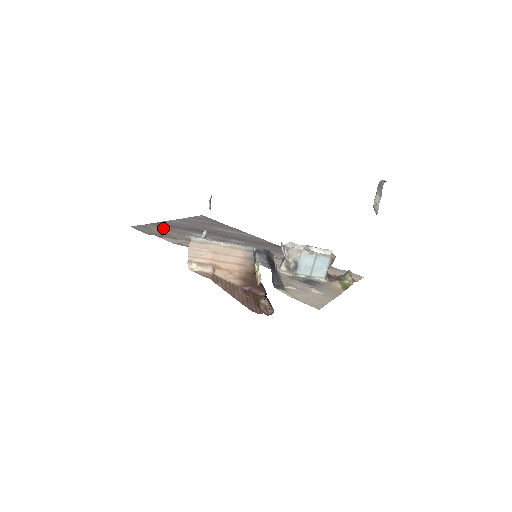
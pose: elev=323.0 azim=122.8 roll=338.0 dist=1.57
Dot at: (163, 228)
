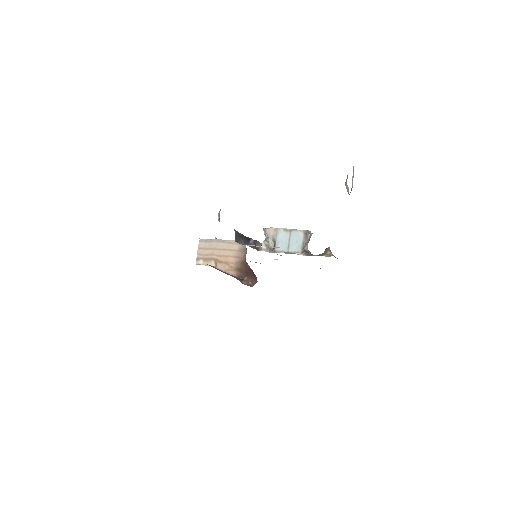
Dot at: occluded
